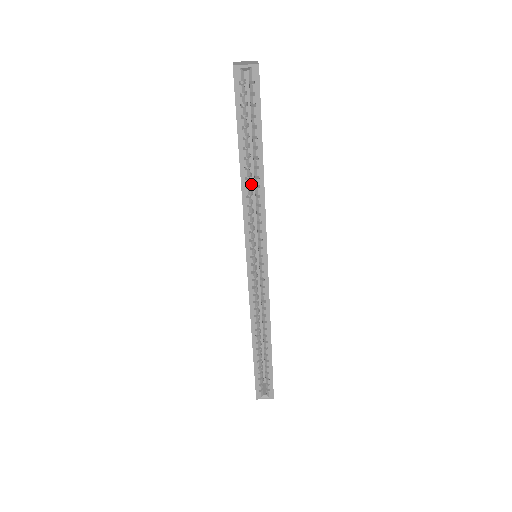
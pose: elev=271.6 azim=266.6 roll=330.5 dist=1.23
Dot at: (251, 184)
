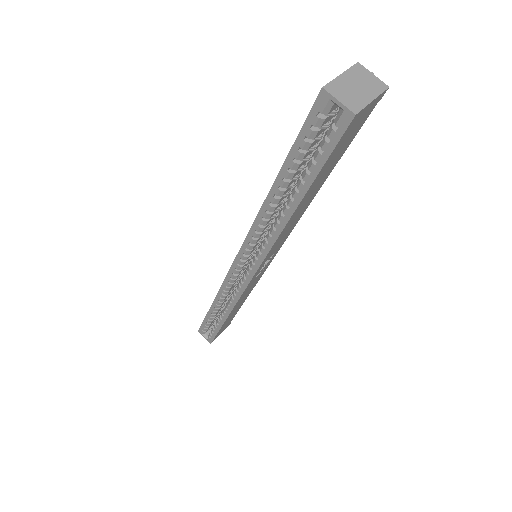
Dot at: (279, 208)
